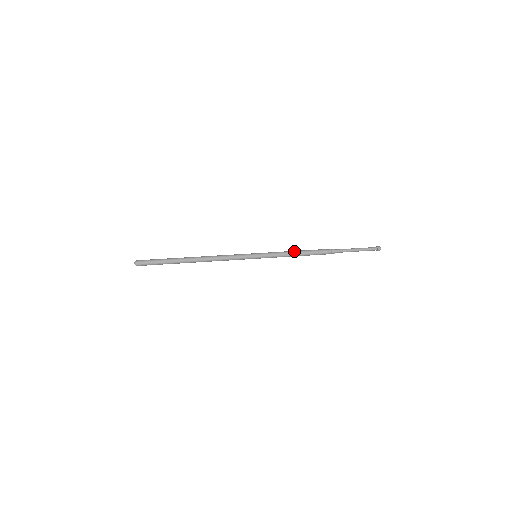
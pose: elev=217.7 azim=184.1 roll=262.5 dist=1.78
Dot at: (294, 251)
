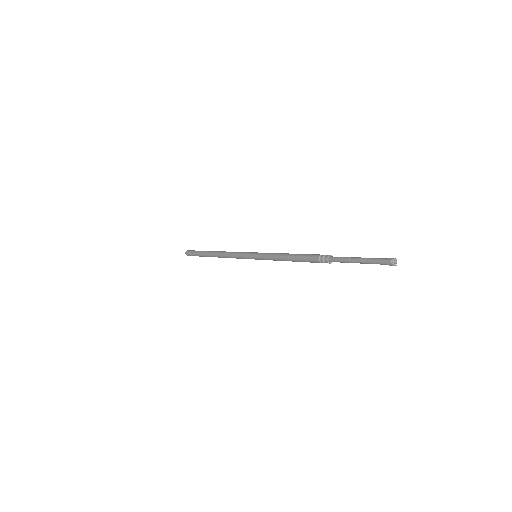
Dot at: (285, 255)
